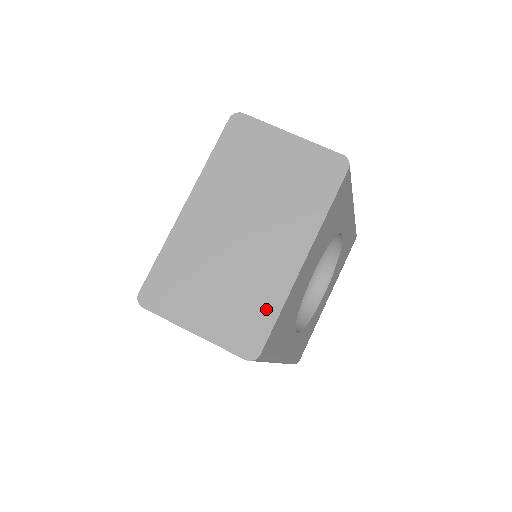
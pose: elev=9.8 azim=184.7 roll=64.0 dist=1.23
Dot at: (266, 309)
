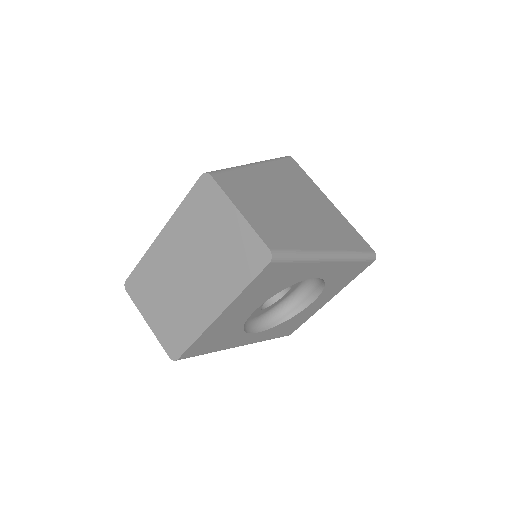
Dot at: (187, 334)
